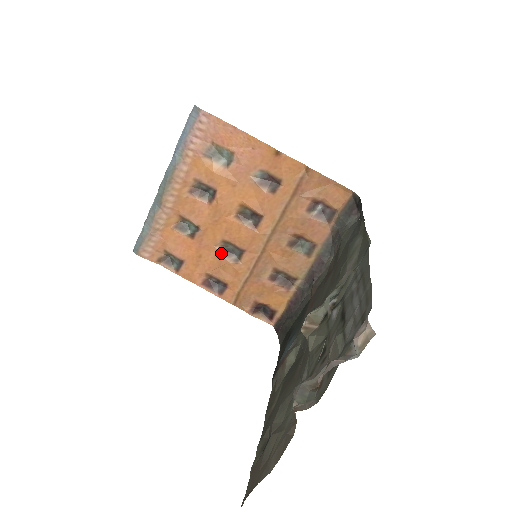
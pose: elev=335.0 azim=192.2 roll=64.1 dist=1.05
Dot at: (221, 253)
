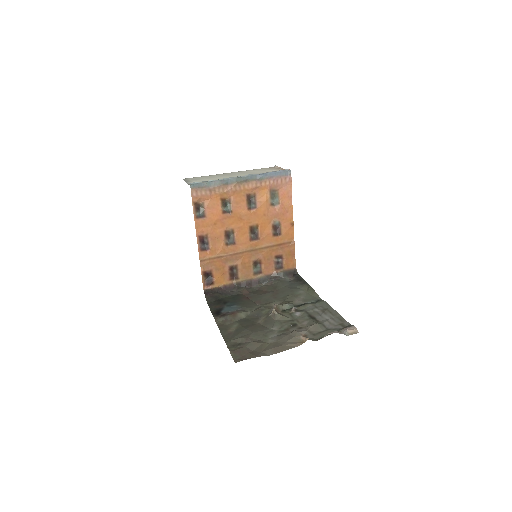
Dot at: (225, 233)
